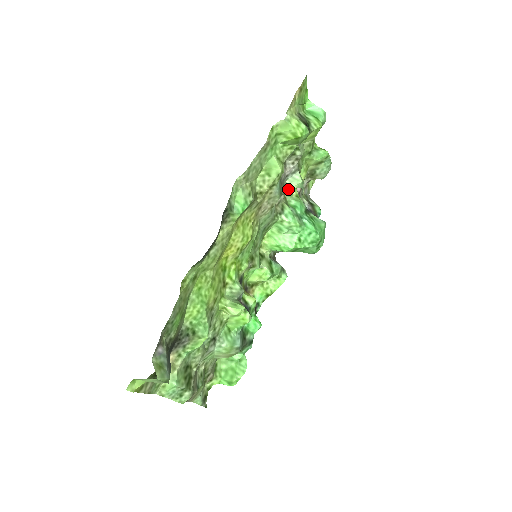
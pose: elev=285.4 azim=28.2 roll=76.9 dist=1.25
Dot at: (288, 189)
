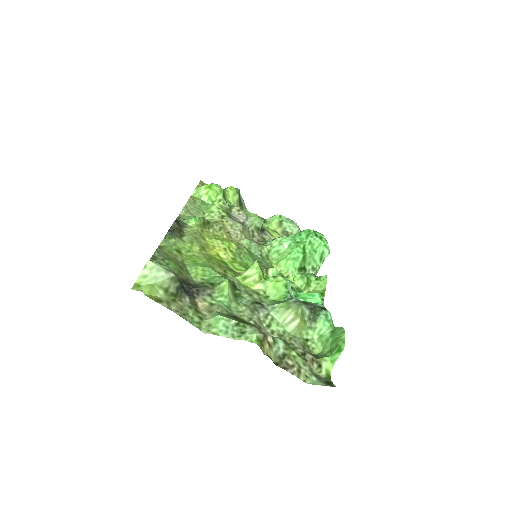
Dot at: occluded
